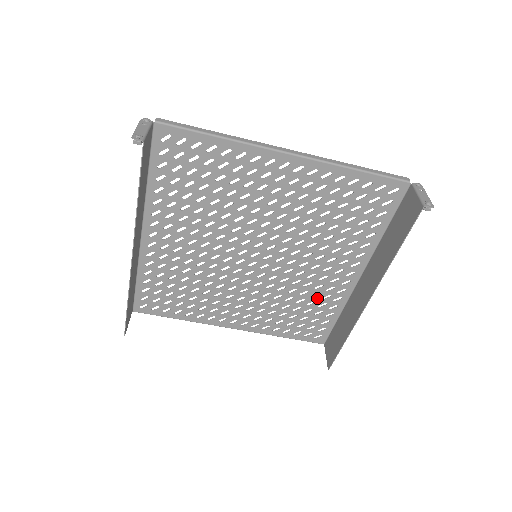
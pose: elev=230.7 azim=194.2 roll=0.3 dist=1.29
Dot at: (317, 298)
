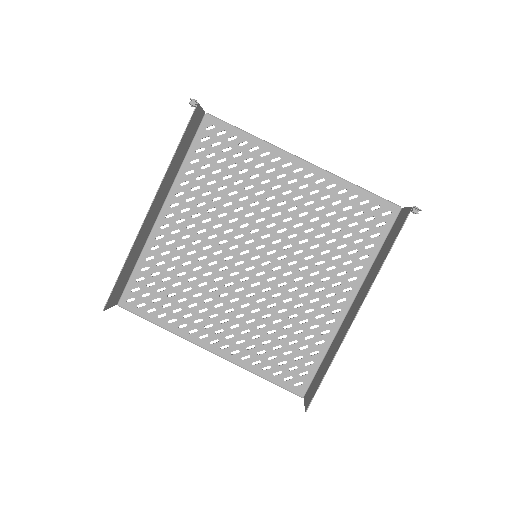
Dot at: (305, 326)
